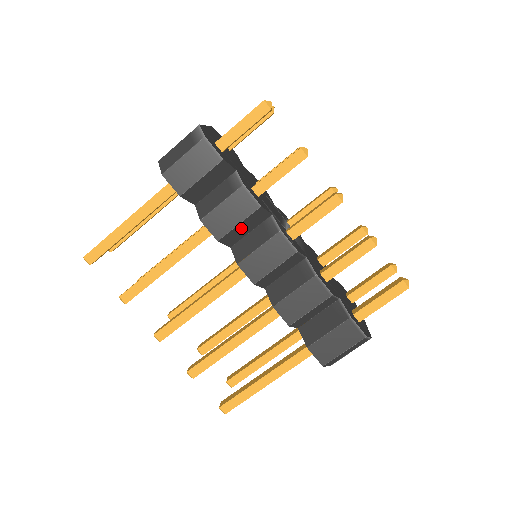
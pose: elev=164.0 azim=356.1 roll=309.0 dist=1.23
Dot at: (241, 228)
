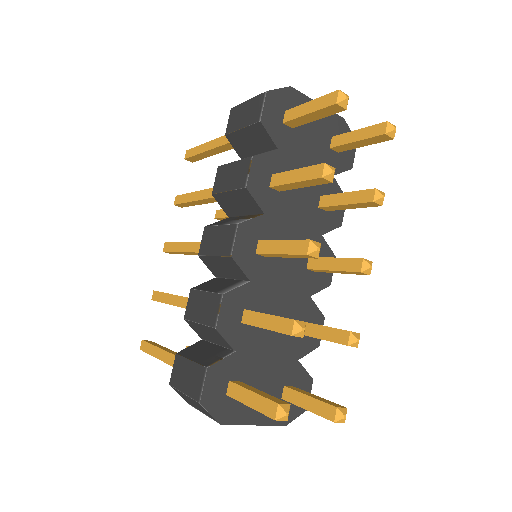
Dot at: (233, 200)
